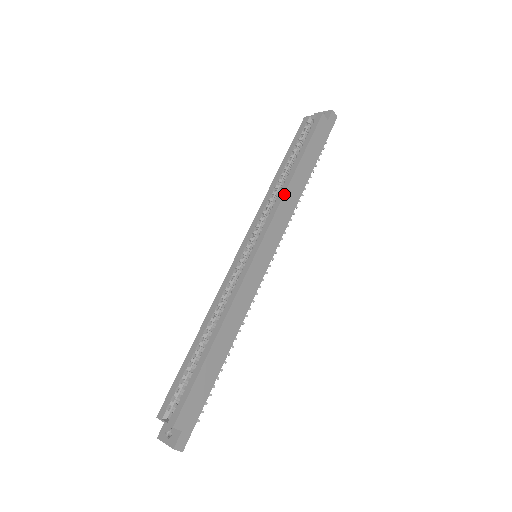
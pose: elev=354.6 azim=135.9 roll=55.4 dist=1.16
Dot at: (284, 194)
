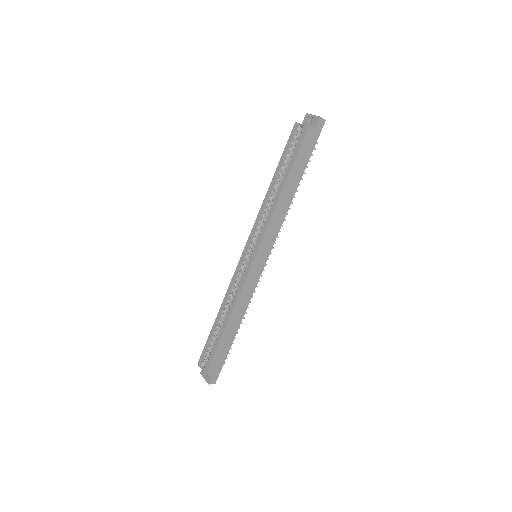
Dot at: (274, 210)
